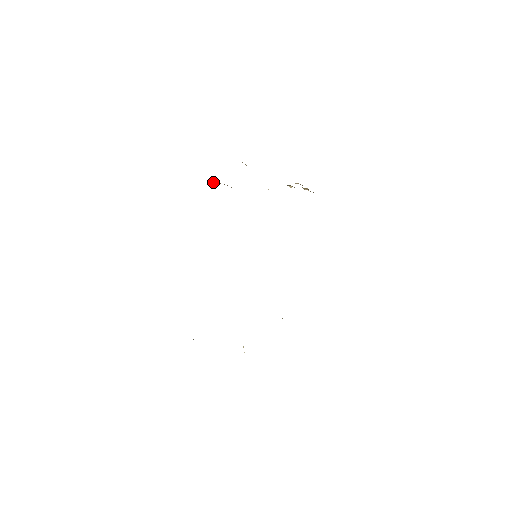
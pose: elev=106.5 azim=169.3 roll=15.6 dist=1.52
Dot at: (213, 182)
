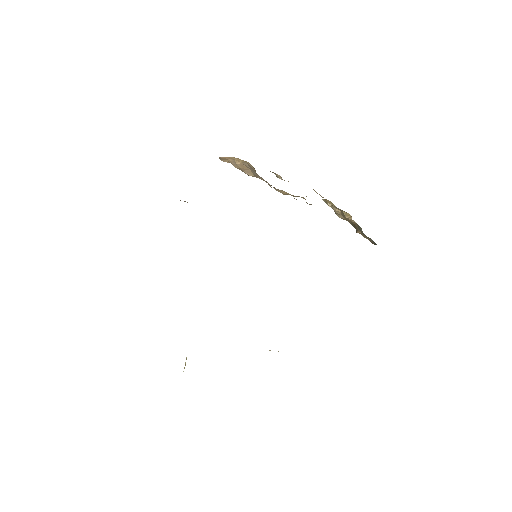
Dot at: (234, 164)
